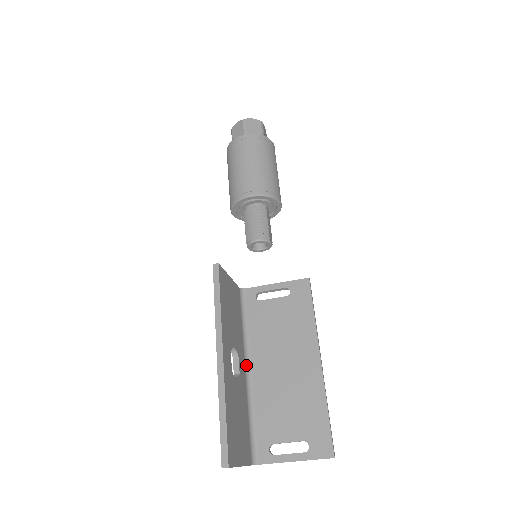
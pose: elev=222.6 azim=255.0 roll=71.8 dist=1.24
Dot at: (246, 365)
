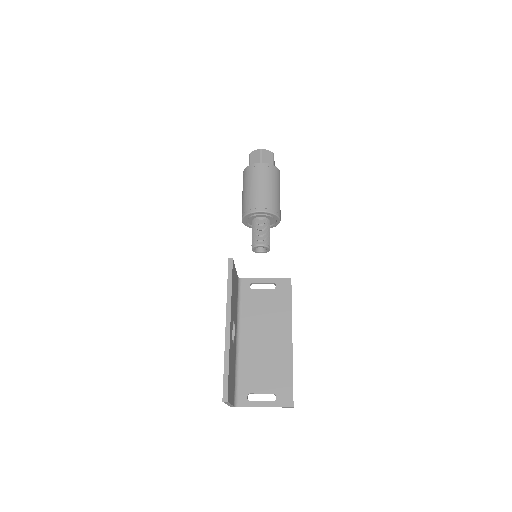
Dot at: (237, 335)
